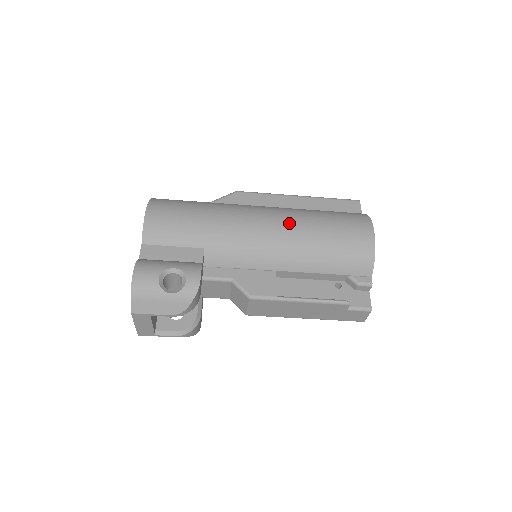
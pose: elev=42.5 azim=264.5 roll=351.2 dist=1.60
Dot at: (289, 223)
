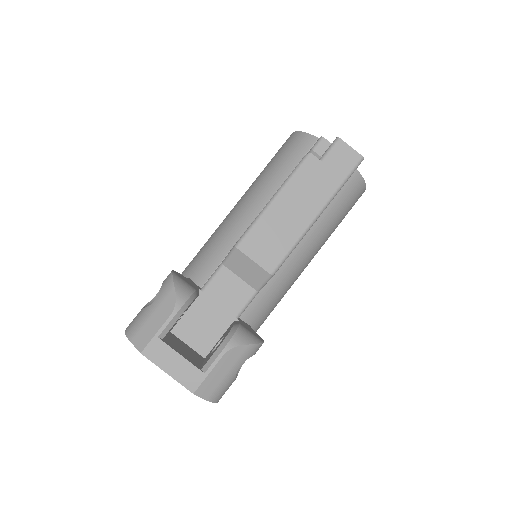
Dot at: occluded
